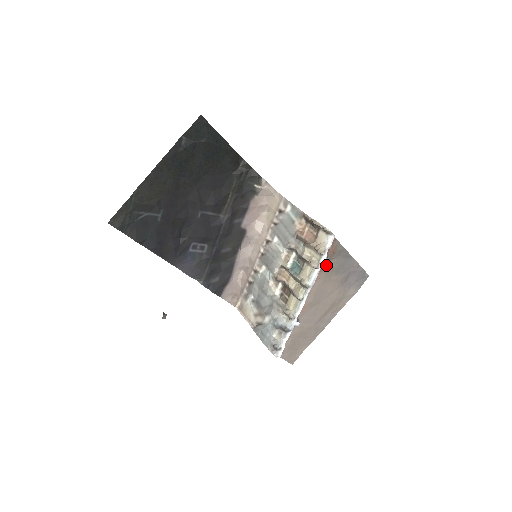
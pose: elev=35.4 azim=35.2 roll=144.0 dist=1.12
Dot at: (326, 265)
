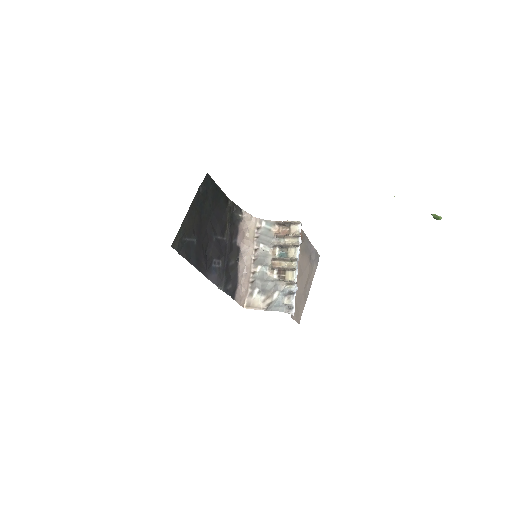
Dot at: (300, 247)
